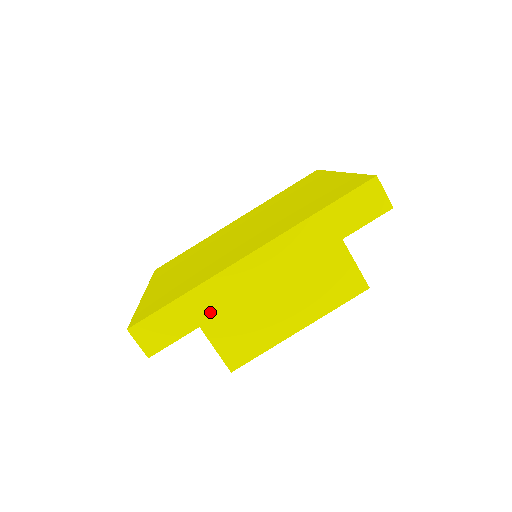
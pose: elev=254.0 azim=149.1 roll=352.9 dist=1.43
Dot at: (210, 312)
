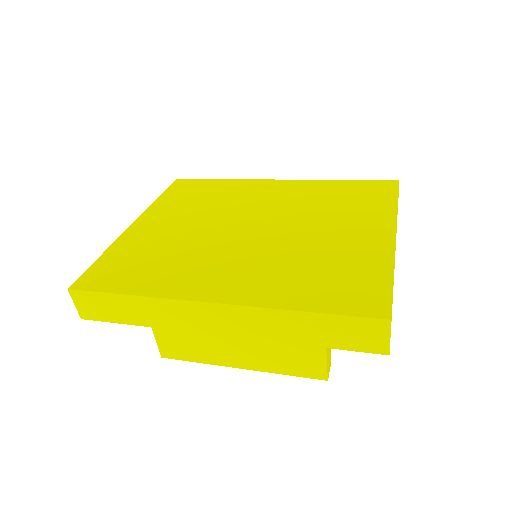
Dot at: (150, 321)
